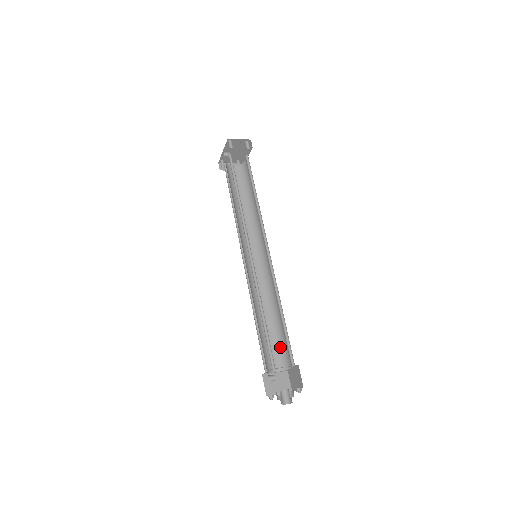
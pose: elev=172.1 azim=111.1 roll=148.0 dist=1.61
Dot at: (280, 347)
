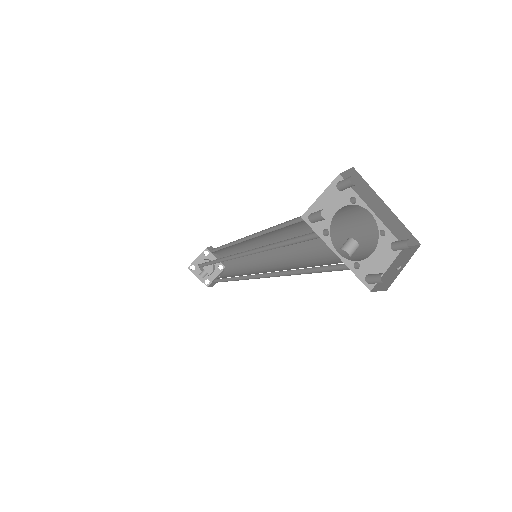
Dot at: (218, 251)
